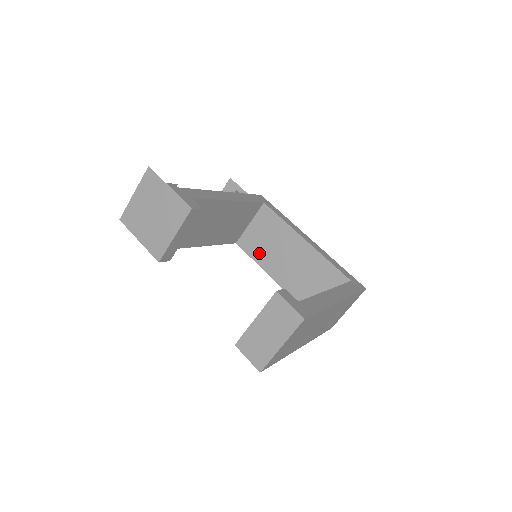
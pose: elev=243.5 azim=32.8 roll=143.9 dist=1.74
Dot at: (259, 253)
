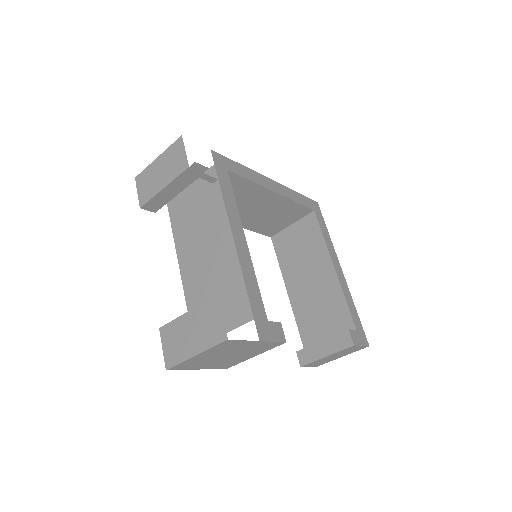
Dot at: occluded
